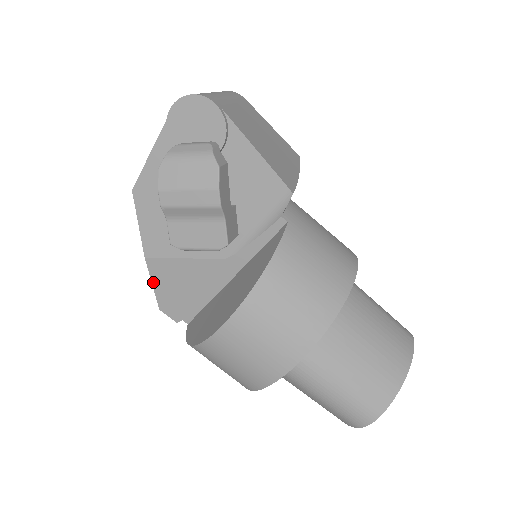
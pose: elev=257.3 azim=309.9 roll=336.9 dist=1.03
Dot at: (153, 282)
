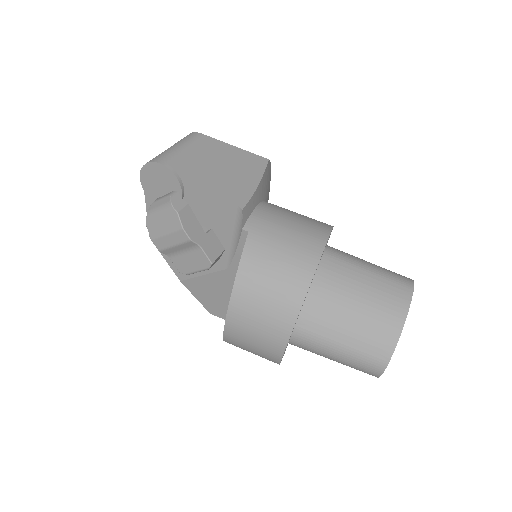
Dot at: (195, 296)
